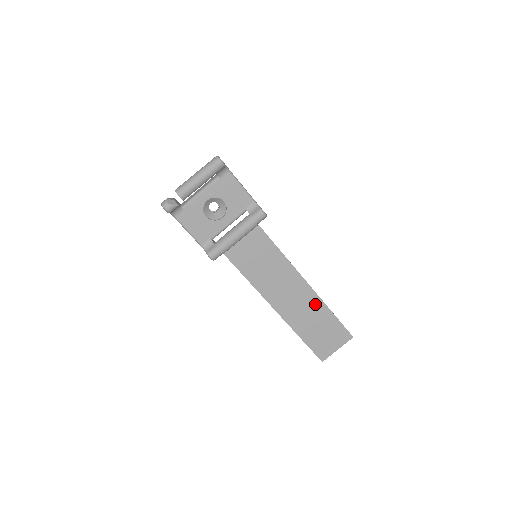
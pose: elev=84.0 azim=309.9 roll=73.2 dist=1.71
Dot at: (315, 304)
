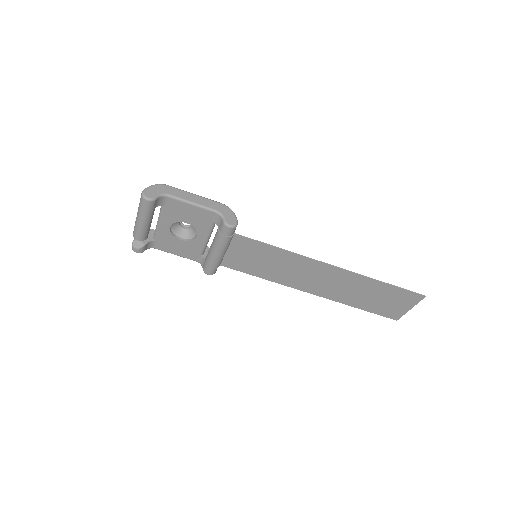
Dot at: (354, 280)
